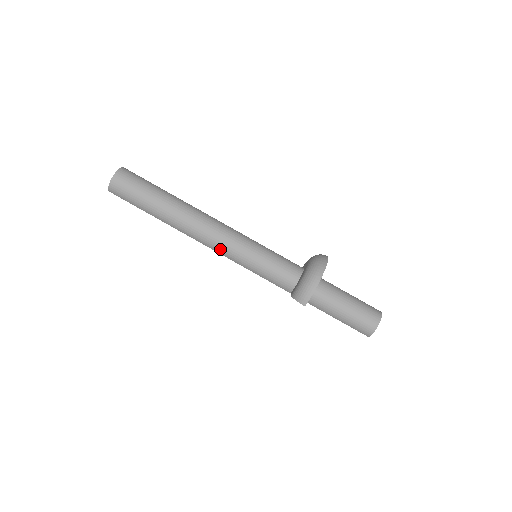
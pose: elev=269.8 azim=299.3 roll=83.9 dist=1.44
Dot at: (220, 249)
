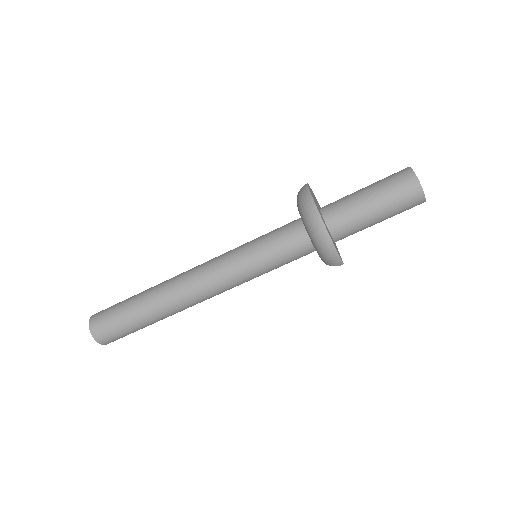
Dot at: occluded
